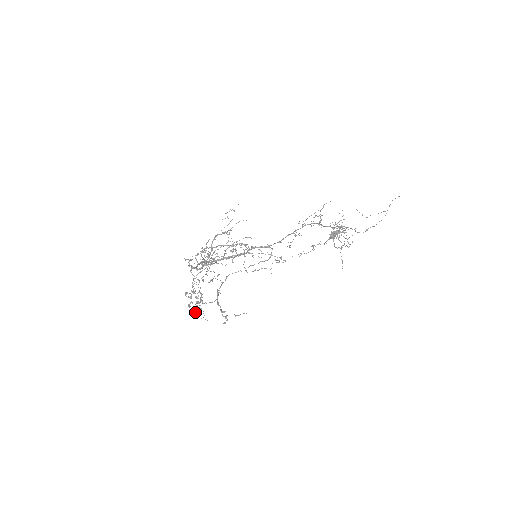
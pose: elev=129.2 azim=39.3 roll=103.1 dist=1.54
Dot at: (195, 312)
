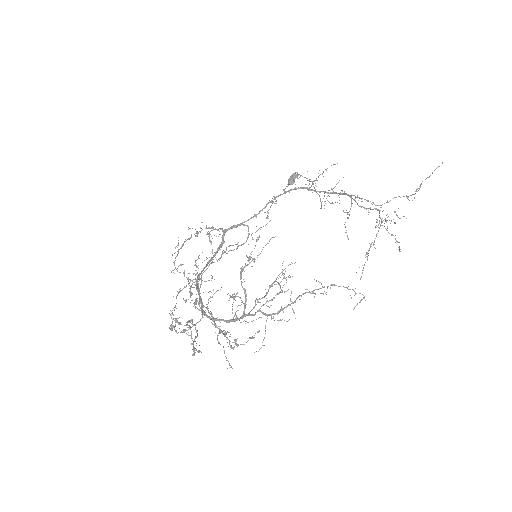
Dot at: (199, 352)
